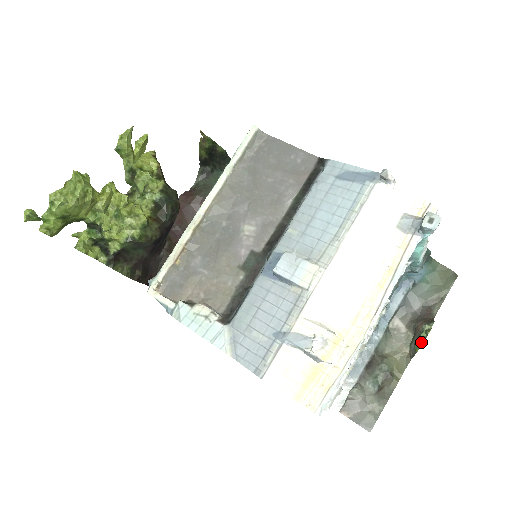
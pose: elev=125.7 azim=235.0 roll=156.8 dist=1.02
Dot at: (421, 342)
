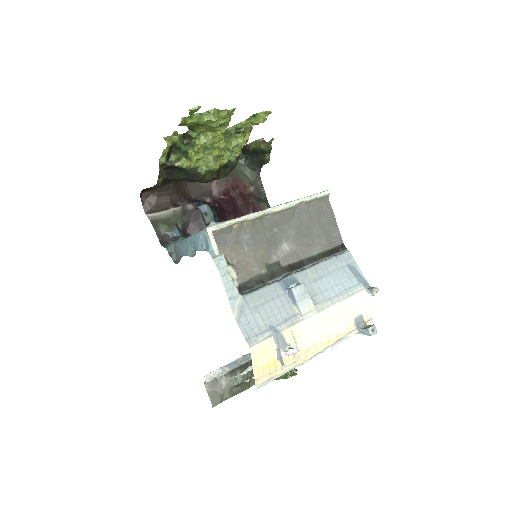
Dot at: (287, 377)
